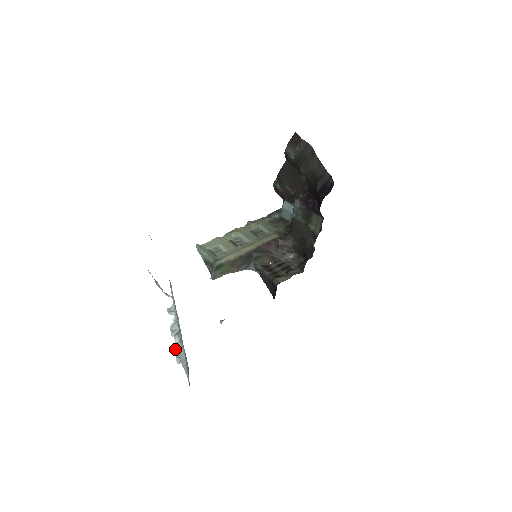
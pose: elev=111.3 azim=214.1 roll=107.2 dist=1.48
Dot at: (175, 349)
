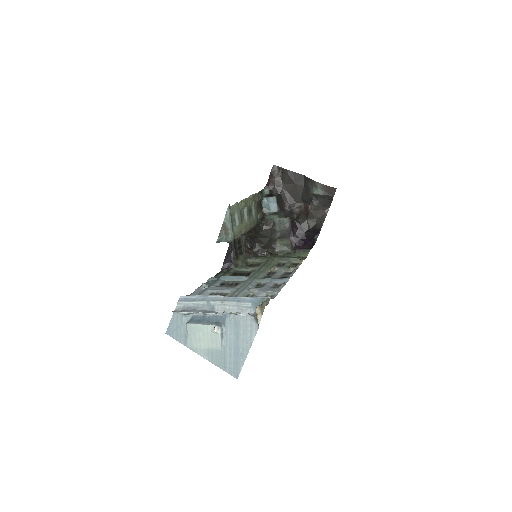
Dot at: (190, 313)
